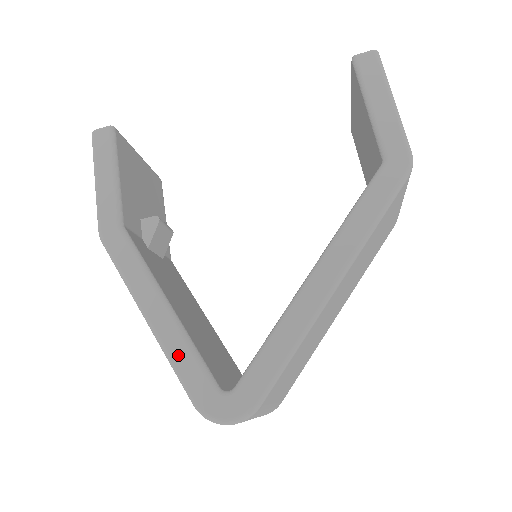
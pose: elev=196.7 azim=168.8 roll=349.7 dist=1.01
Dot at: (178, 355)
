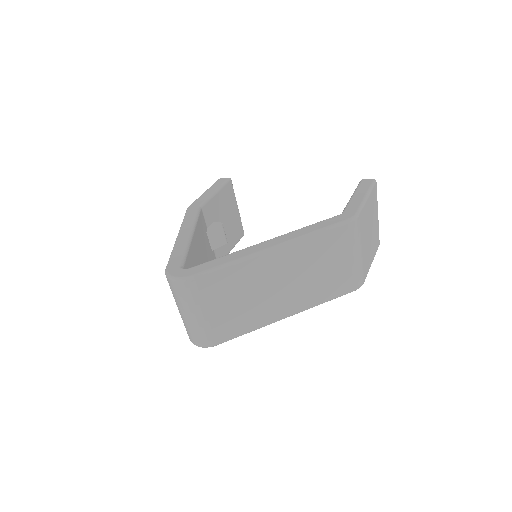
Dot at: (177, 250)
